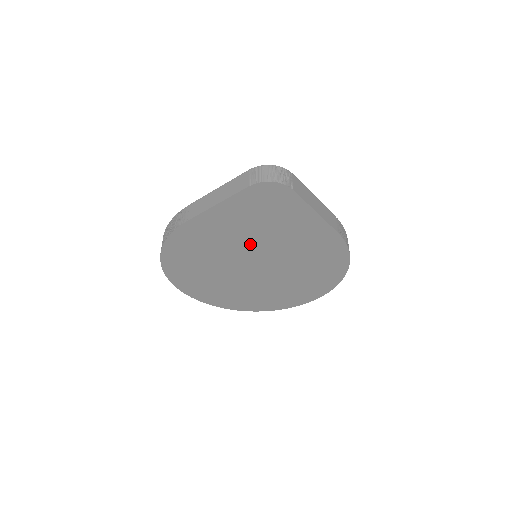
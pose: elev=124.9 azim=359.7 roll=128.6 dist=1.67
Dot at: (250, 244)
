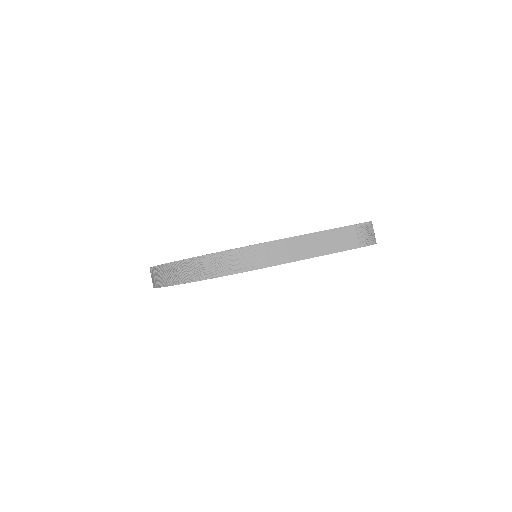
Dot at: occluded
